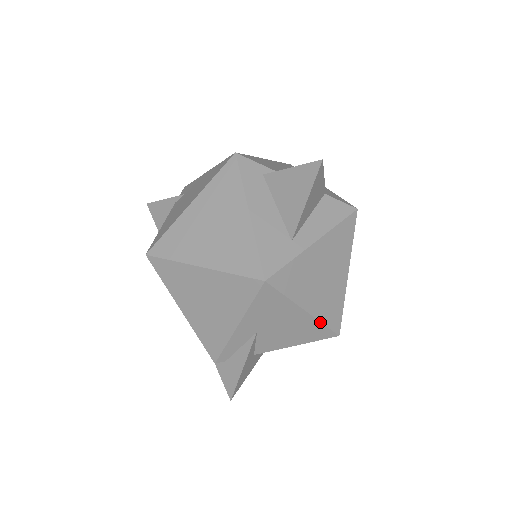
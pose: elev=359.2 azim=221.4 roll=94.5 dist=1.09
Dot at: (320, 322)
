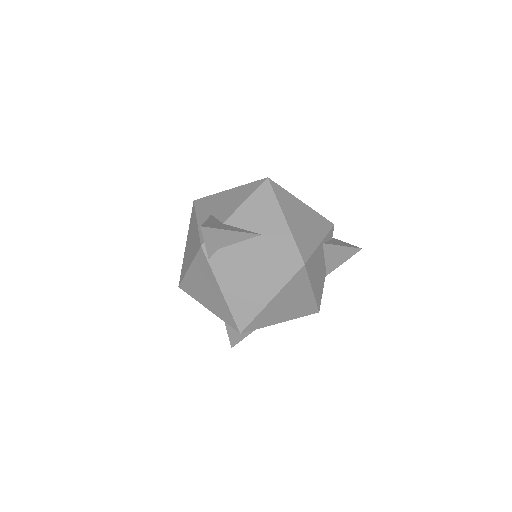
Dot at: (244, 185)
